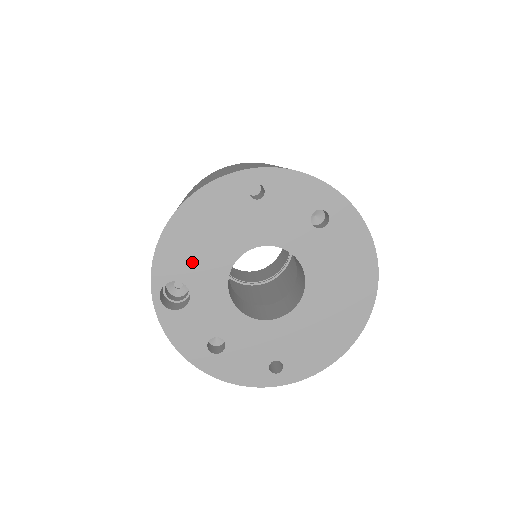
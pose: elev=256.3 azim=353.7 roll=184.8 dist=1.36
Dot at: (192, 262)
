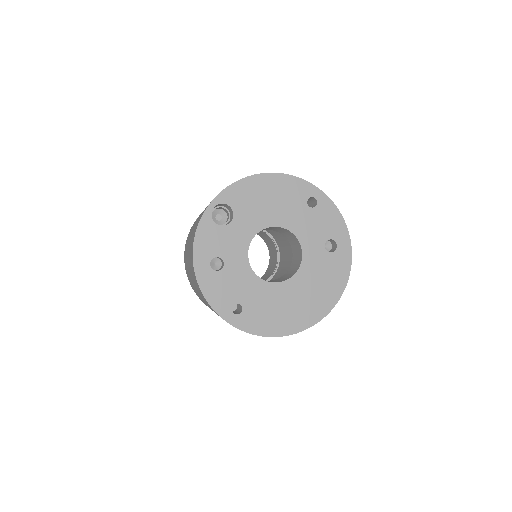
Dot at: (248, 206)
